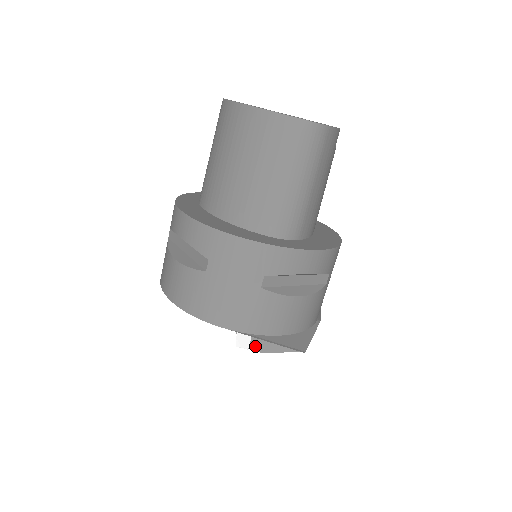
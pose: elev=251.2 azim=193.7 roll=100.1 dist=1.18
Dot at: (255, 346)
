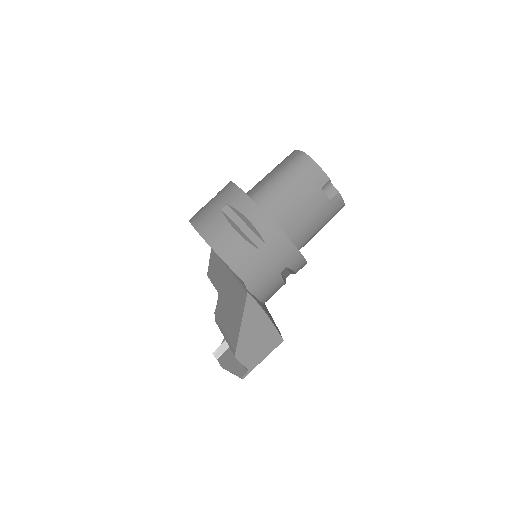
Dot at: (222, 359)
